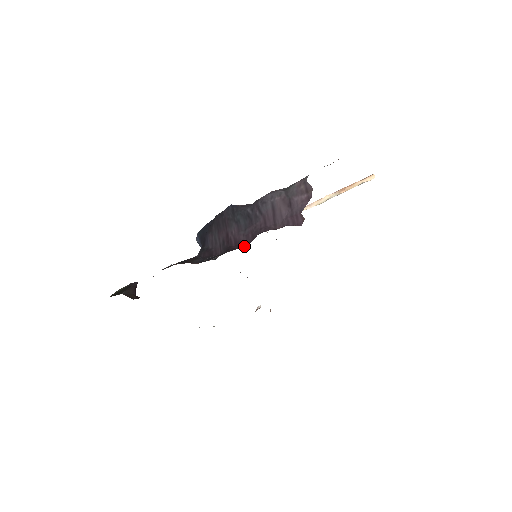
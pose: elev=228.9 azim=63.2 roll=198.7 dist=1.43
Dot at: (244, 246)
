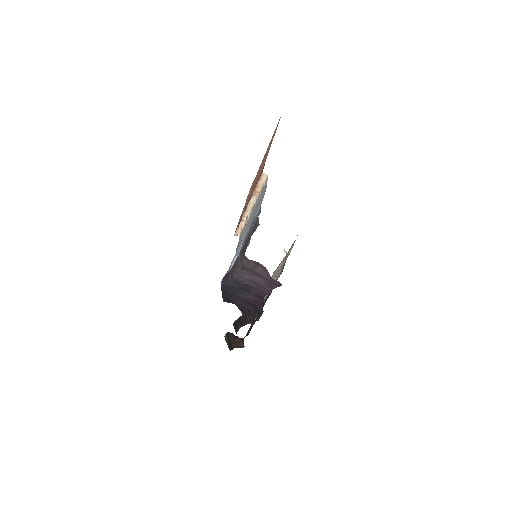
Dot at: (262, 303)
